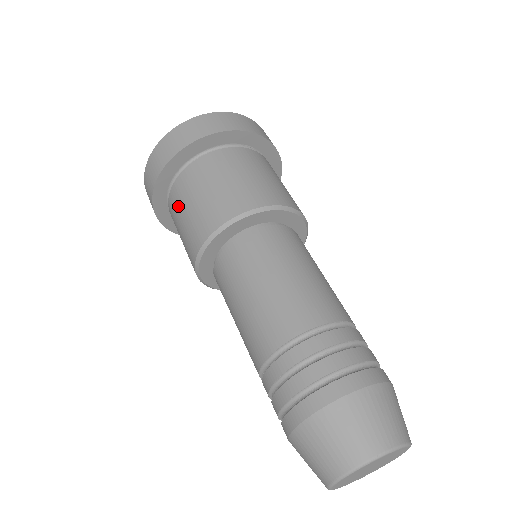
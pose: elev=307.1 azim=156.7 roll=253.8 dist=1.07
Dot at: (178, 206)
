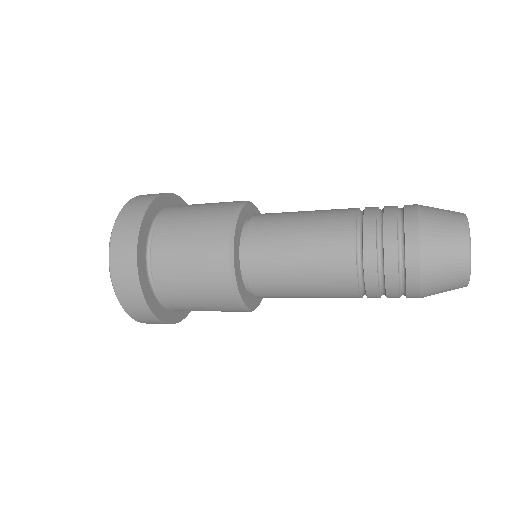
Dot at: (183, 212)
